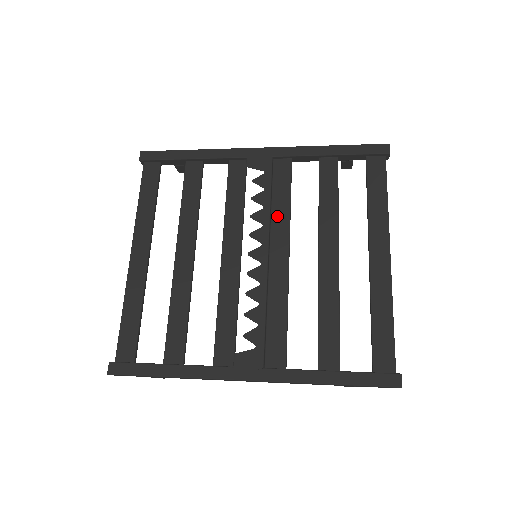
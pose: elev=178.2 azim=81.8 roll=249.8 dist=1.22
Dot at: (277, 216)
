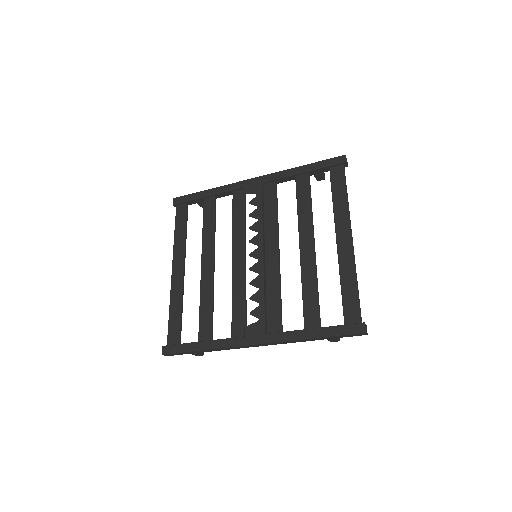
Dot at: (268, 225)
